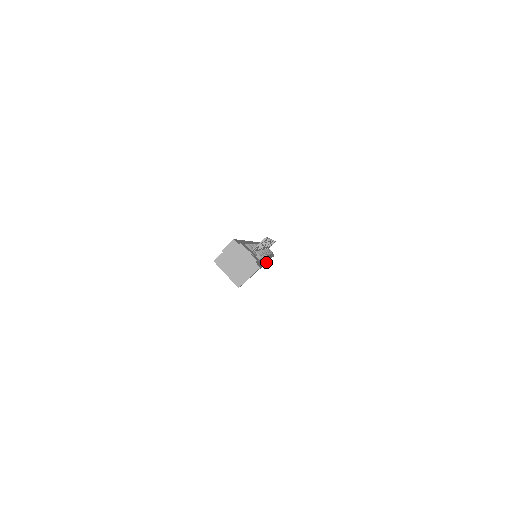
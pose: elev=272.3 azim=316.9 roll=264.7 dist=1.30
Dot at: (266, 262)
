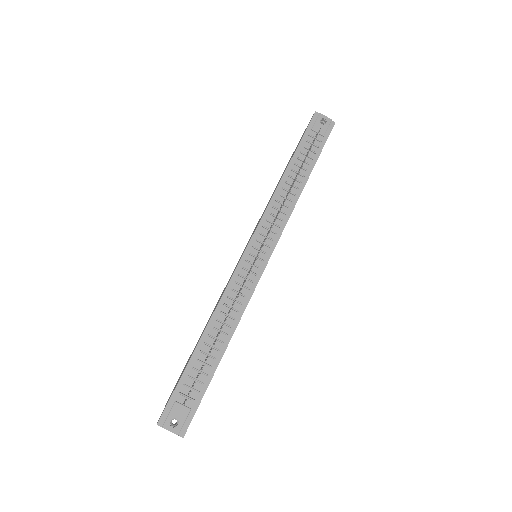
Dot at: (236, 327)
